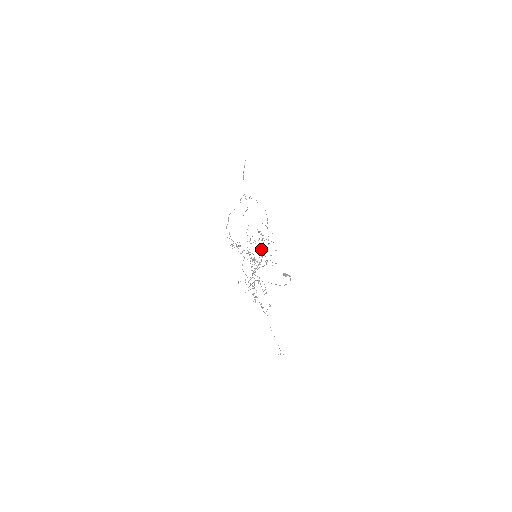
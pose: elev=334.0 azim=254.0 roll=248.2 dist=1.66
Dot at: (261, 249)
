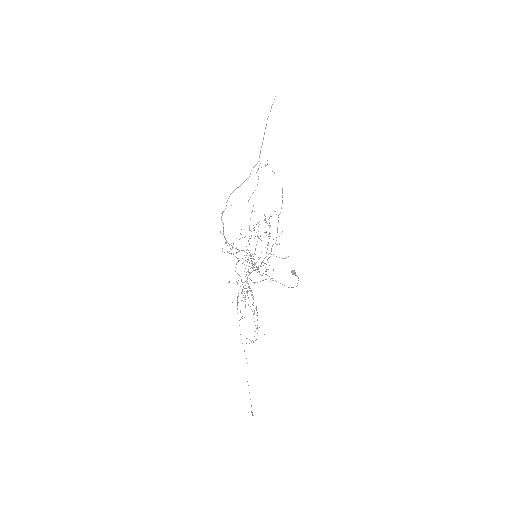
Dot at: (265, 247)
